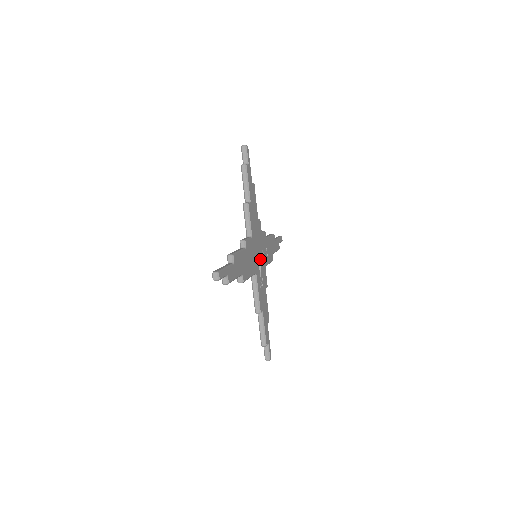
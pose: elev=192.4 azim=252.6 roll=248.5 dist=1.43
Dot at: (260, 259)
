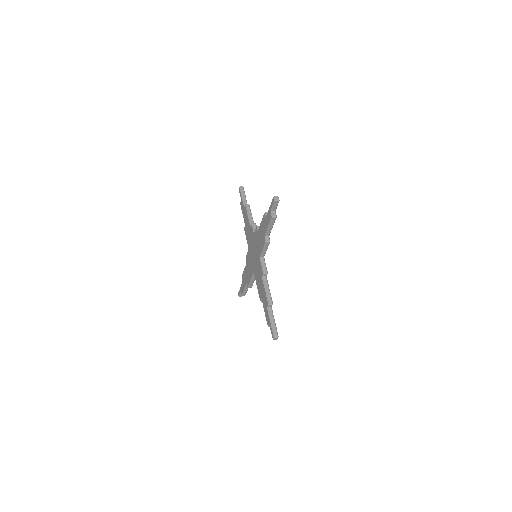
Dot at: occluded
